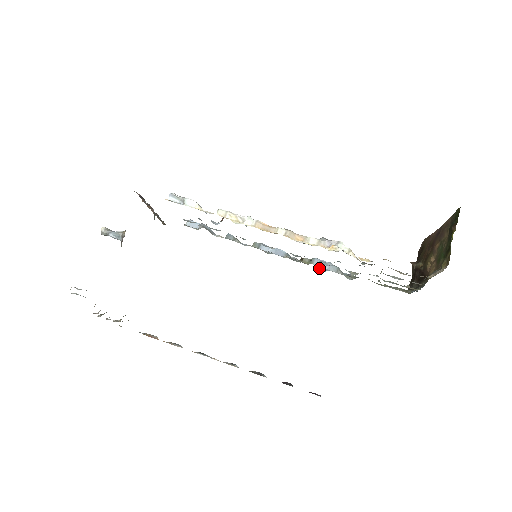
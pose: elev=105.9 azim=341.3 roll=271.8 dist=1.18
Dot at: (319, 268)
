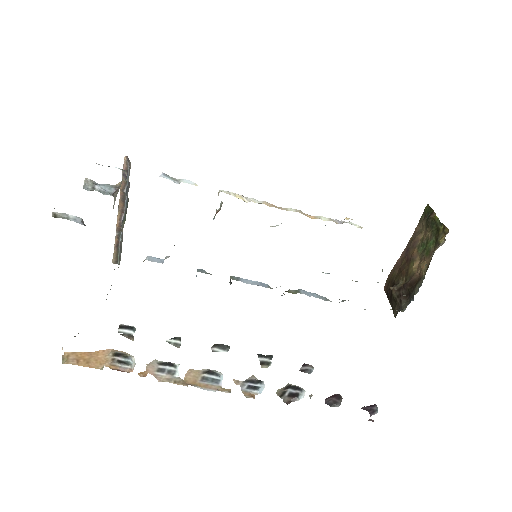
Dot at: occluded
